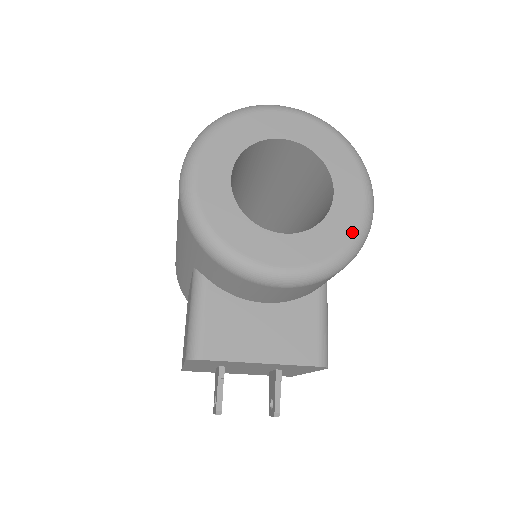
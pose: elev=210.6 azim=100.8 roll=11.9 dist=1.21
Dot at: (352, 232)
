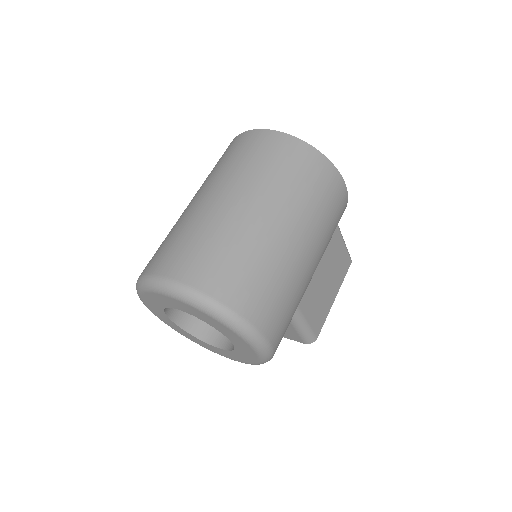
Dot at: (255, 360)
